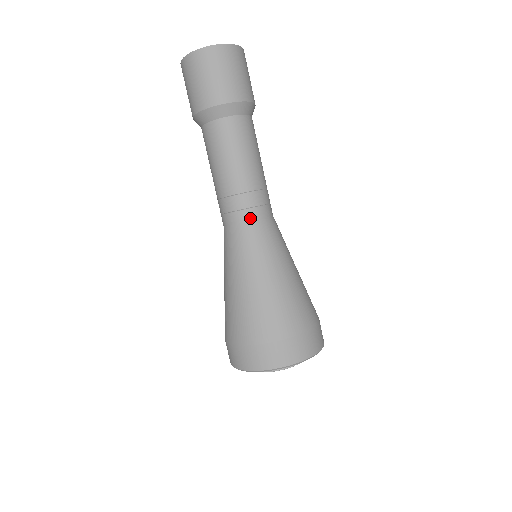
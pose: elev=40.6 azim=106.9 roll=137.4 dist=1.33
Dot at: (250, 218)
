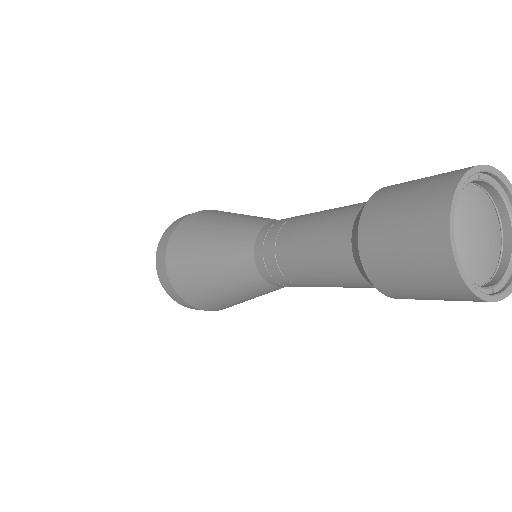
Dot at: occluded
